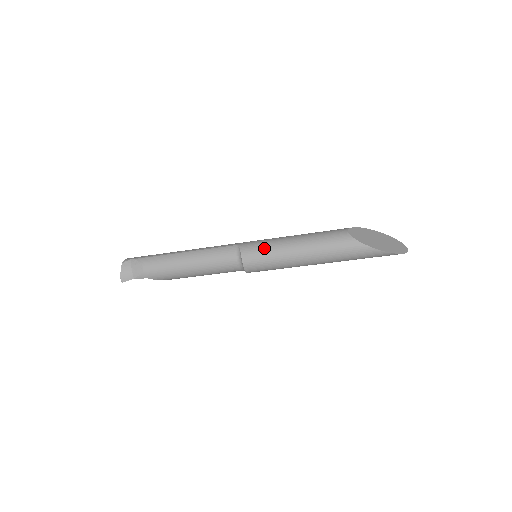
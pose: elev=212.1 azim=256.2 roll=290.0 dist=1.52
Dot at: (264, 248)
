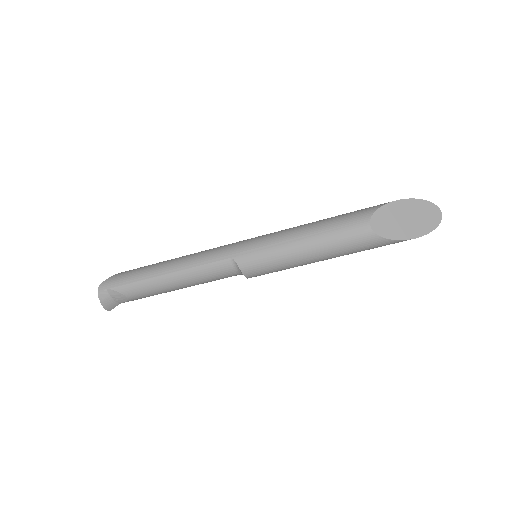
Dot at: (268, 261)
